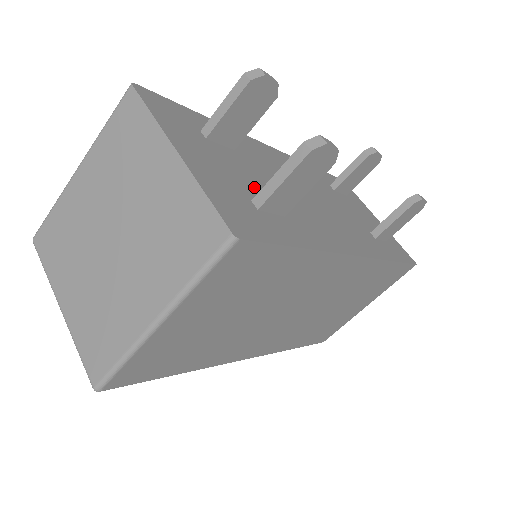
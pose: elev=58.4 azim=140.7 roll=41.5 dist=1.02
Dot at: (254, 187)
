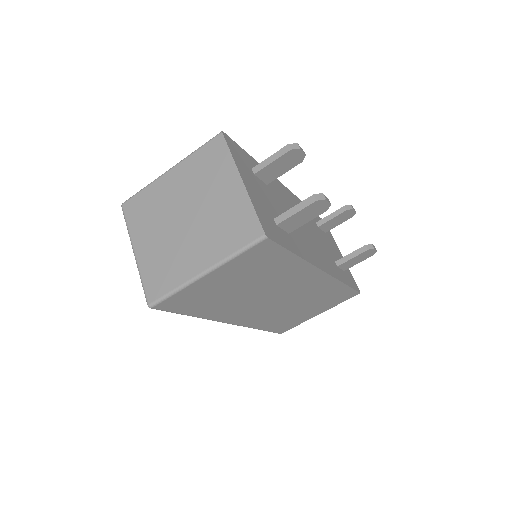
Dot at: (275, 211)
